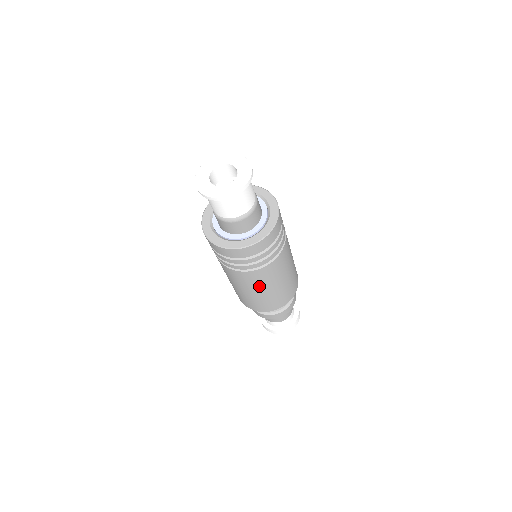
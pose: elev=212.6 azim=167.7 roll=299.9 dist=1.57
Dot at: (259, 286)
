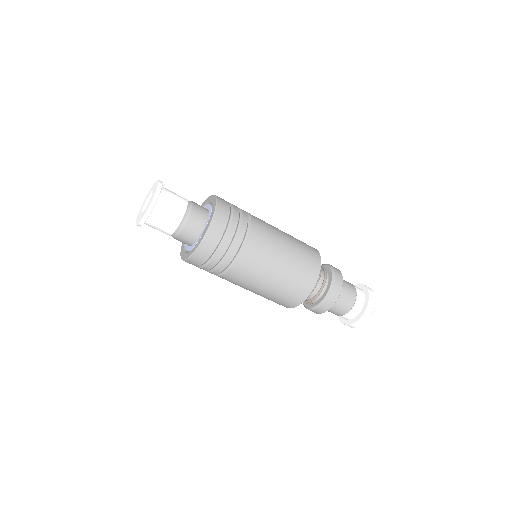
Dot at: (273, 252)
